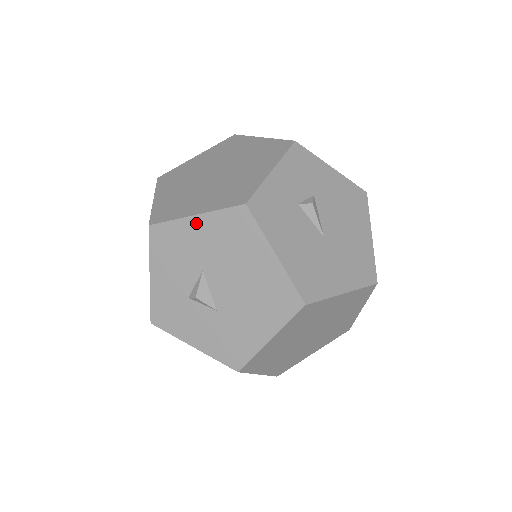
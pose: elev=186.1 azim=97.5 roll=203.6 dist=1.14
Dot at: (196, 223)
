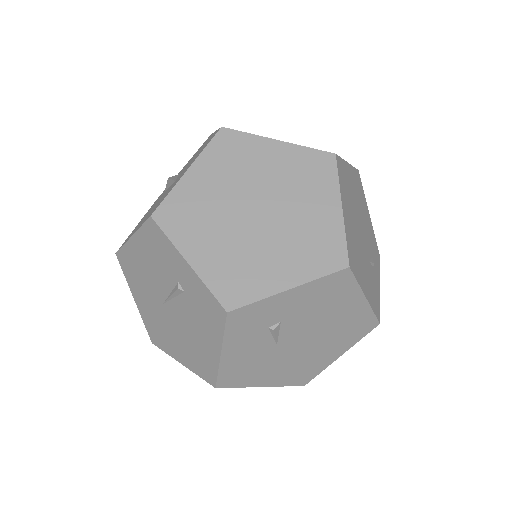
Dot at: occluded
